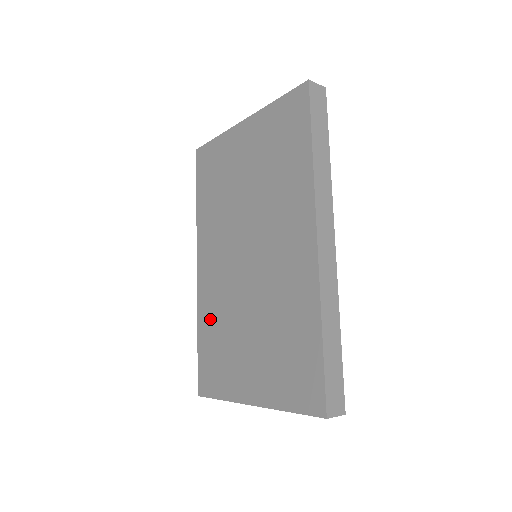
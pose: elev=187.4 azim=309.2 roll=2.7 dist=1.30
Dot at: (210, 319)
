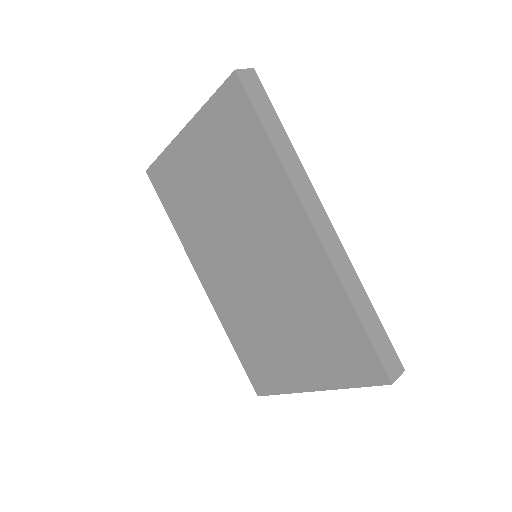
Dot at: (238, 327)
